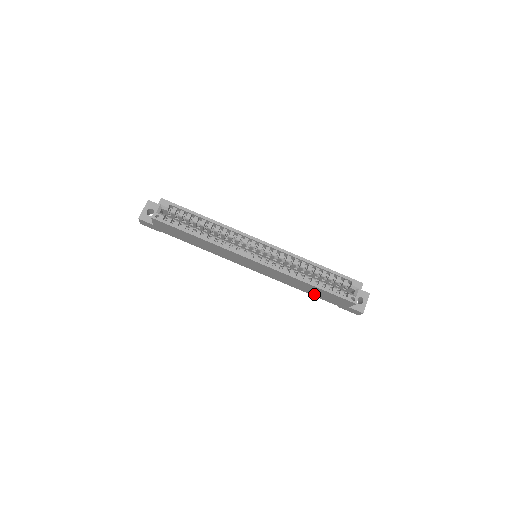
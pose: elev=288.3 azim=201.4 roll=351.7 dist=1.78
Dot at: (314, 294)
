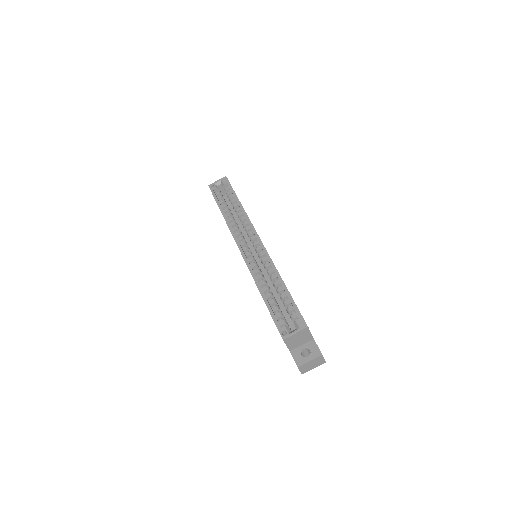
Dot at: occluded
